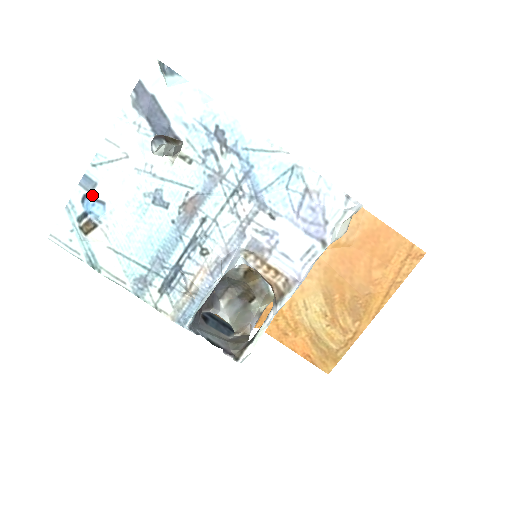
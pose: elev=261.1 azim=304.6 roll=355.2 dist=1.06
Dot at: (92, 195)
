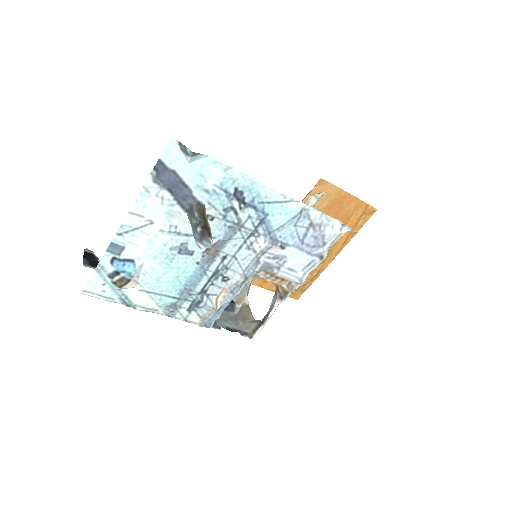
Dot at: (121, 257)
